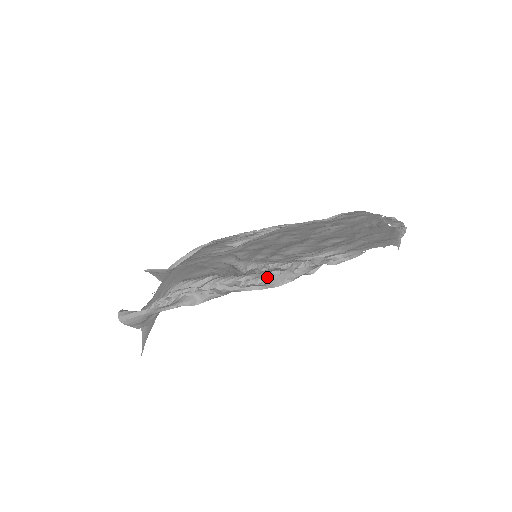
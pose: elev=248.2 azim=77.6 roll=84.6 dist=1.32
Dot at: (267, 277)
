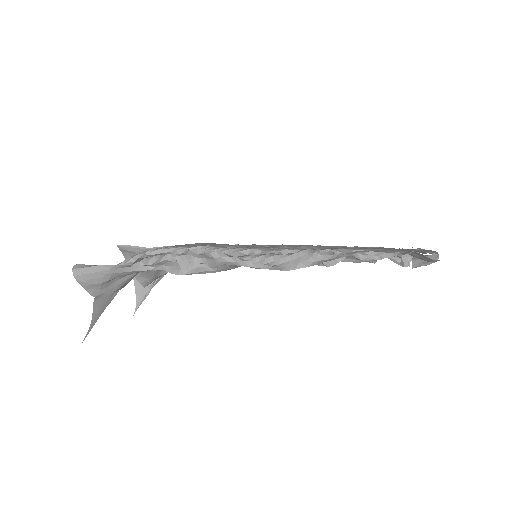
Dot at: (276, 258)
